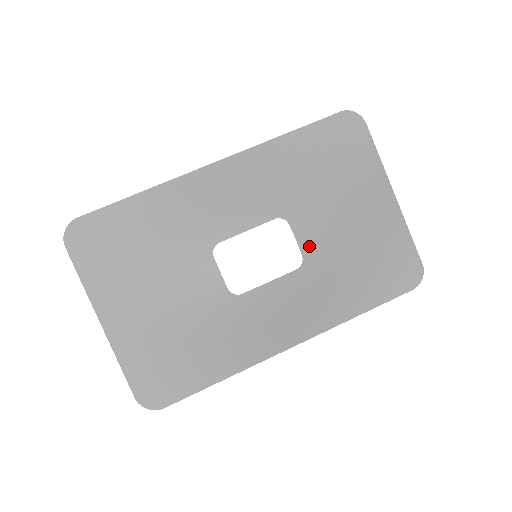
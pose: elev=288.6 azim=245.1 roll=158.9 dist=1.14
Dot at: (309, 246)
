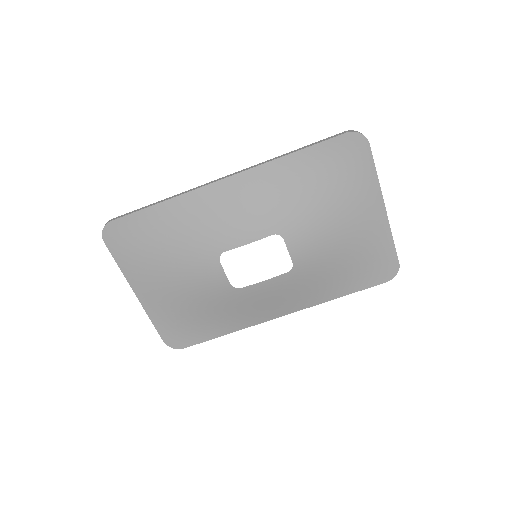
Dot at: (299, 256)
